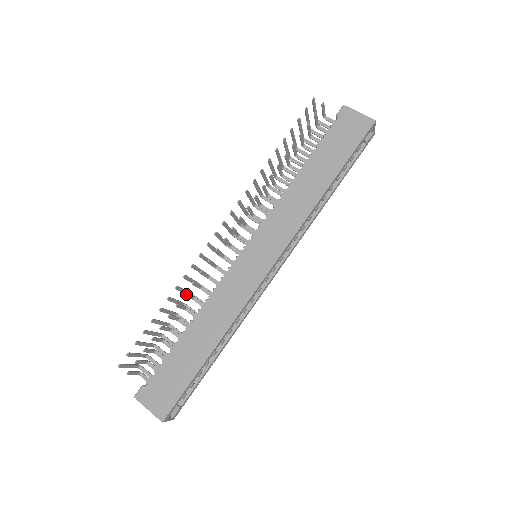
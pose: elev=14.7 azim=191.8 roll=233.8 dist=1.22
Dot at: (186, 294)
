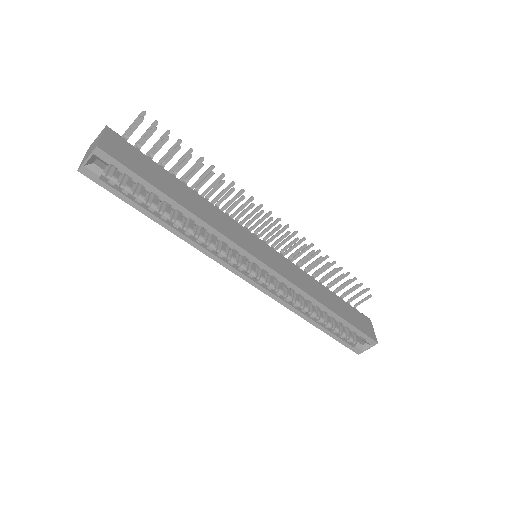
Dot at: (223, 182)
